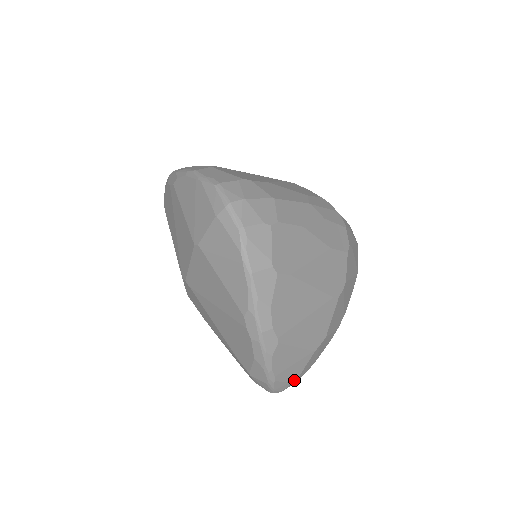
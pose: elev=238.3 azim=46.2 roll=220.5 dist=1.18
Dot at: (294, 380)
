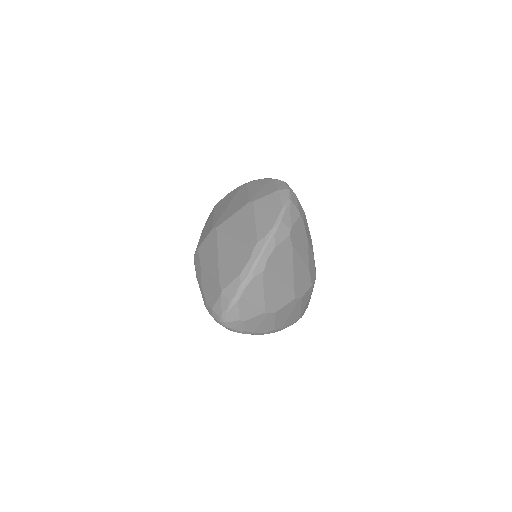
Dot at: (241, 320)
